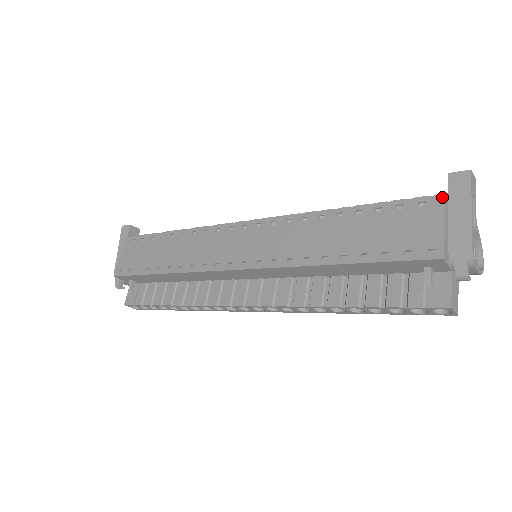
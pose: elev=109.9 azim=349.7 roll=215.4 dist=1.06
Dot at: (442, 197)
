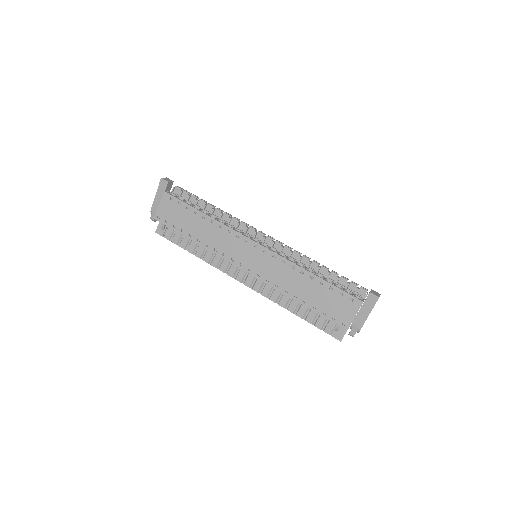
Dot at: (361, 302)
